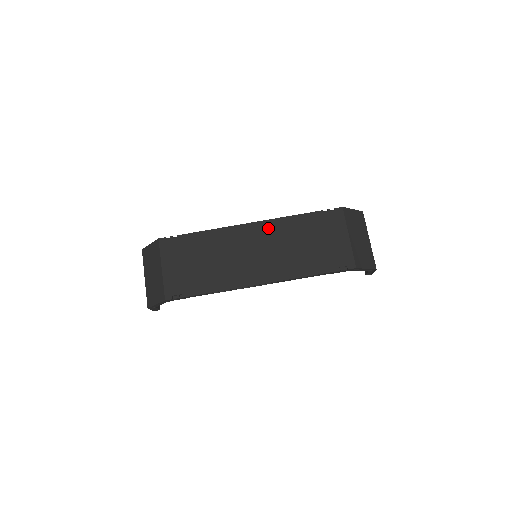
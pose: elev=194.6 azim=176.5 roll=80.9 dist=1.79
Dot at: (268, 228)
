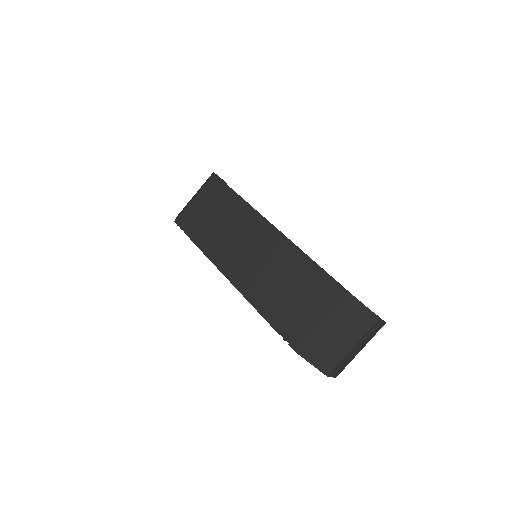
Dot at: (278, 243)
